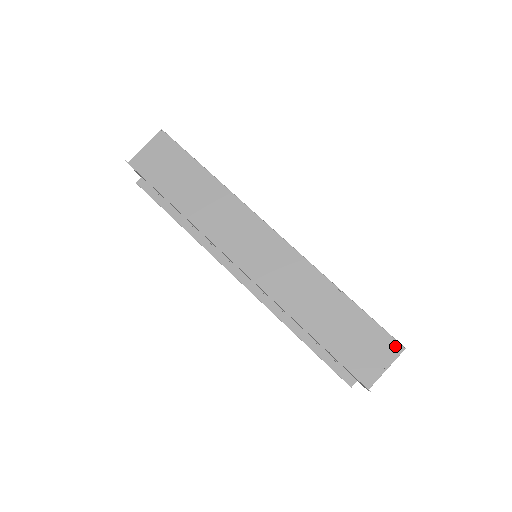
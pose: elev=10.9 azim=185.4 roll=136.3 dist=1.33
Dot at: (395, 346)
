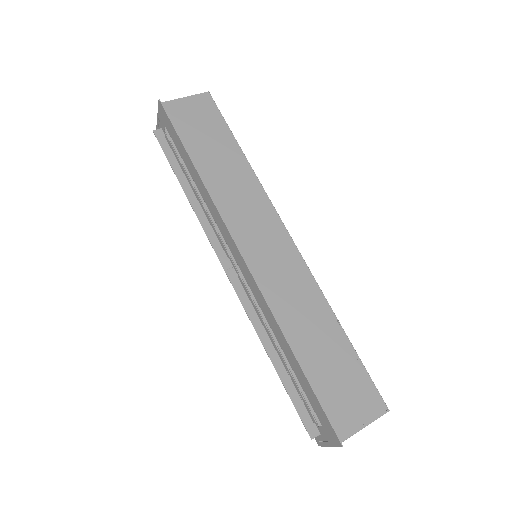
Dot at: (380, 404)
